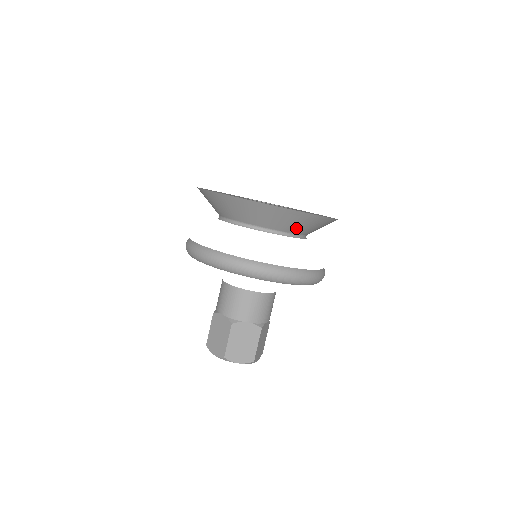
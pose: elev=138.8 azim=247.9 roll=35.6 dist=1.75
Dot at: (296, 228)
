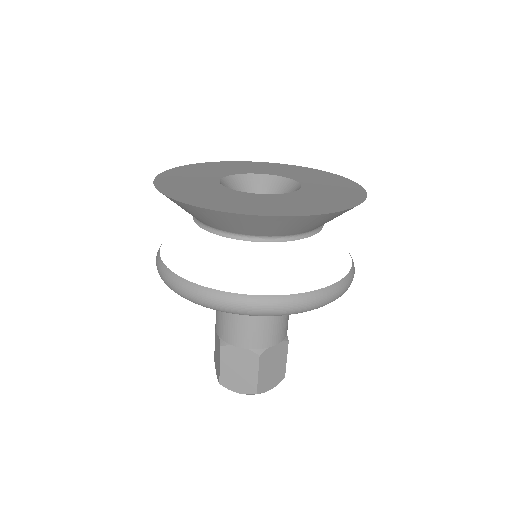
Dot at: occluded
